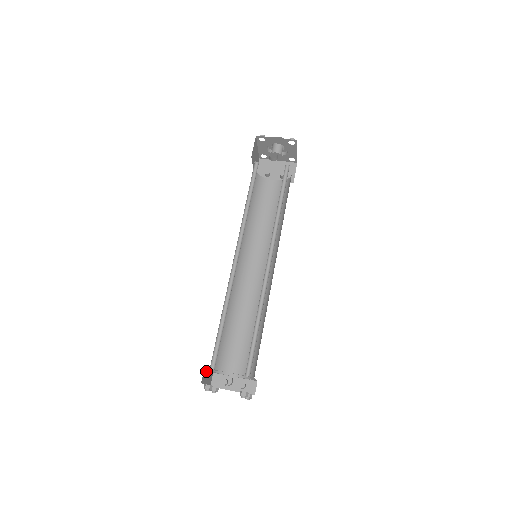
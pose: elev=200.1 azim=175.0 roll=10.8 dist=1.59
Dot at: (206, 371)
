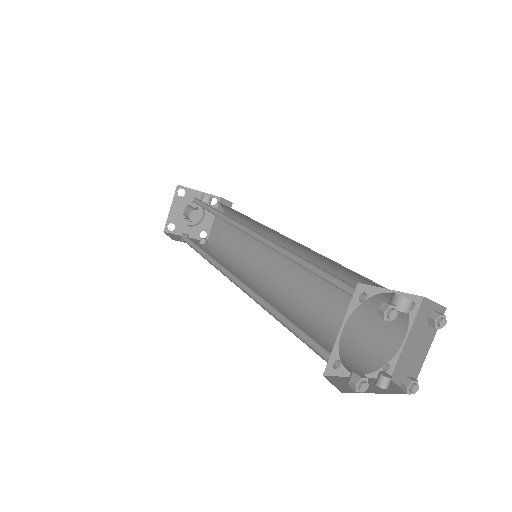
Dot at: (350, 309)
